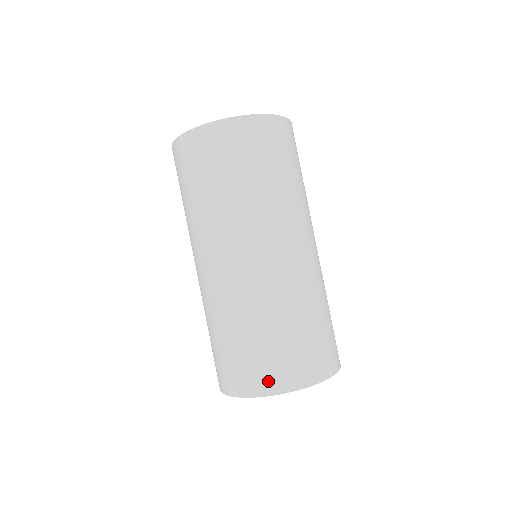
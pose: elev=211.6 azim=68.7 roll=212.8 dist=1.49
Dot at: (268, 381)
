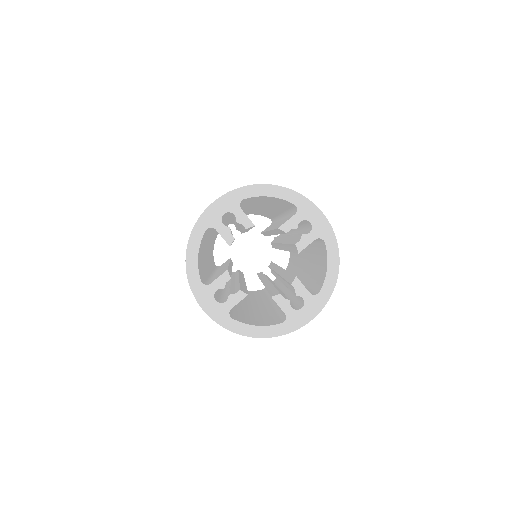
Dot at: occluded
